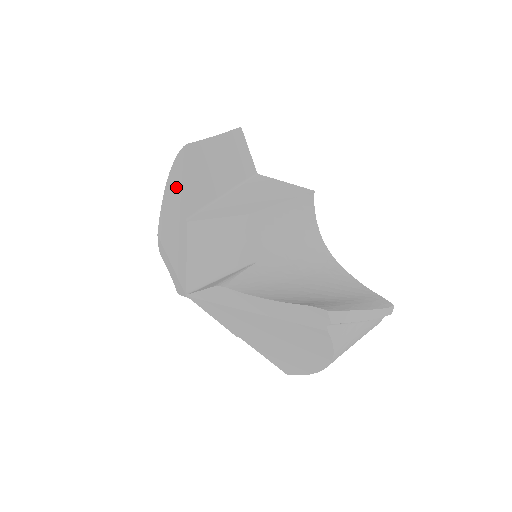
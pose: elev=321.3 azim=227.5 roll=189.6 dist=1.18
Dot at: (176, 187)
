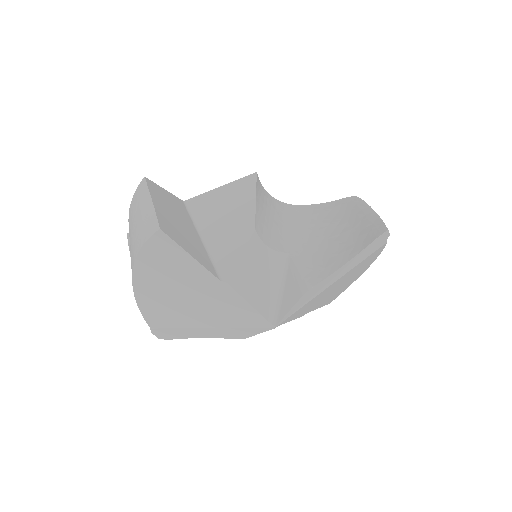
Dot at: (167, 271)
